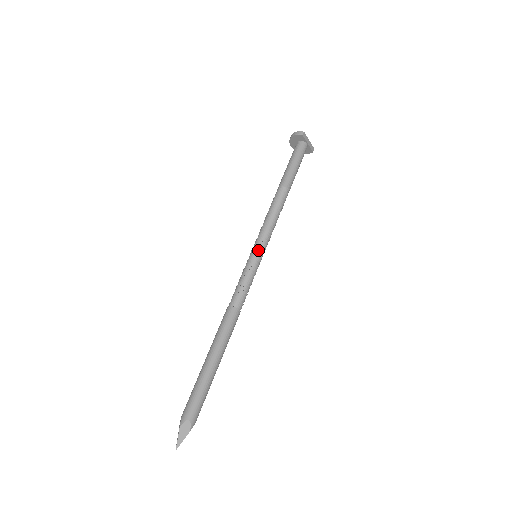
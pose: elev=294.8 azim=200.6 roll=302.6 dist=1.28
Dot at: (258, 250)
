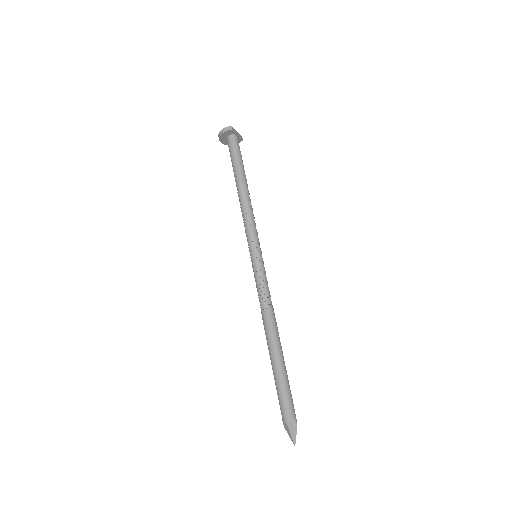
Dot at: (256, 250)
